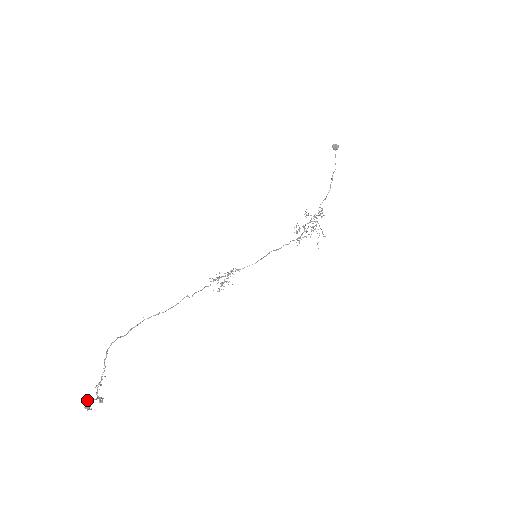
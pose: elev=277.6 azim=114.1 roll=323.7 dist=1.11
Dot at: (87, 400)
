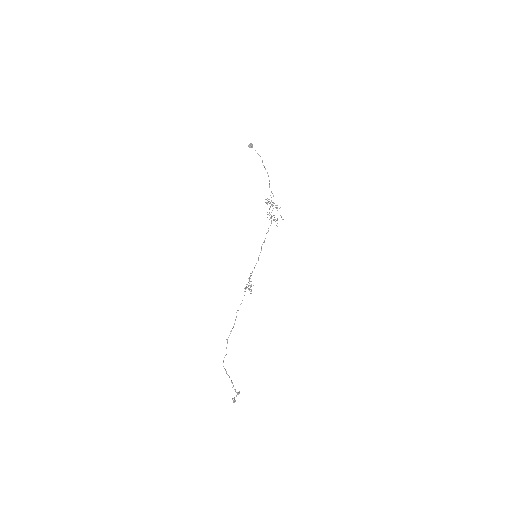
Dot at: (233, 398)
